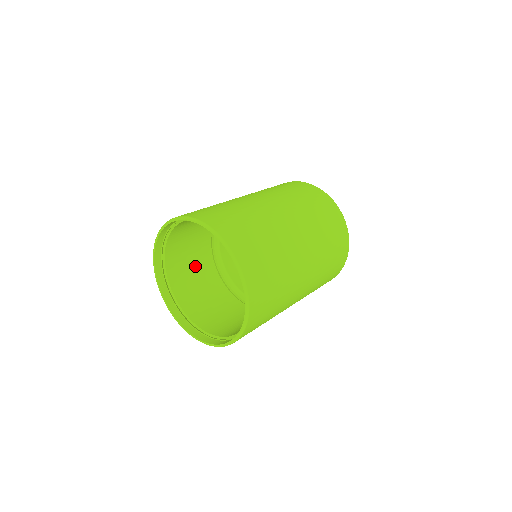
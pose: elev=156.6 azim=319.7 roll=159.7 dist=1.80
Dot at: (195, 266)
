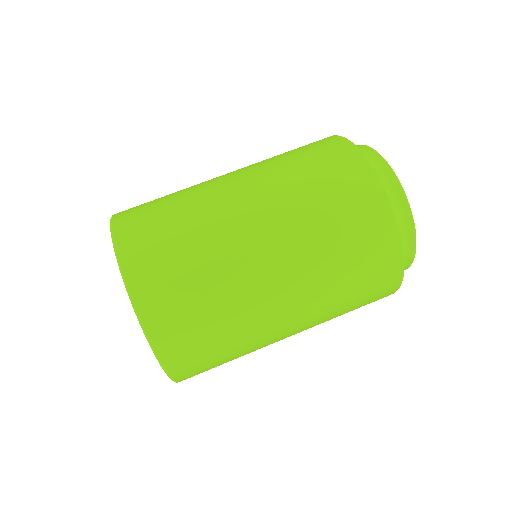
Dot at: occluded
